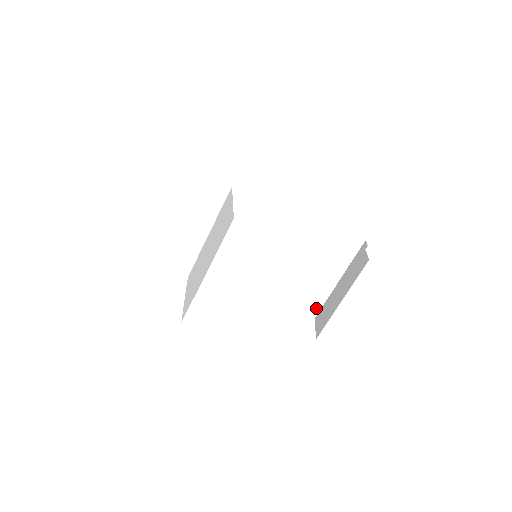
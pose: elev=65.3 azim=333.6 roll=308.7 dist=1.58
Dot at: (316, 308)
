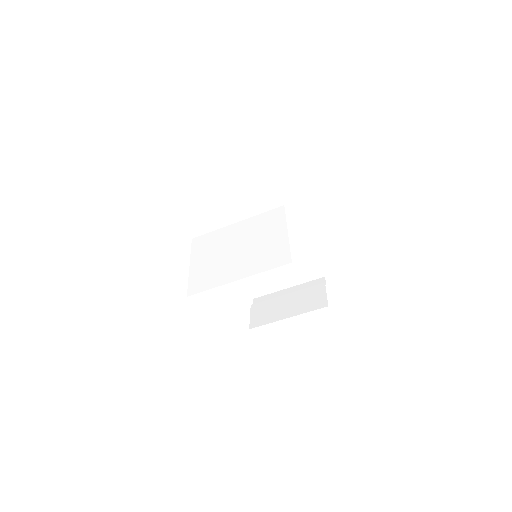
Dot at: (254, 295)
